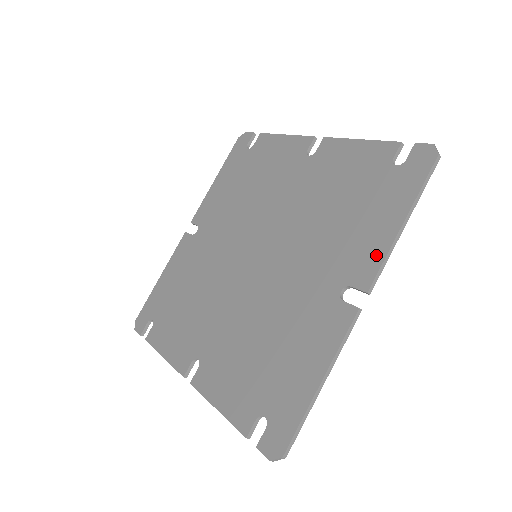
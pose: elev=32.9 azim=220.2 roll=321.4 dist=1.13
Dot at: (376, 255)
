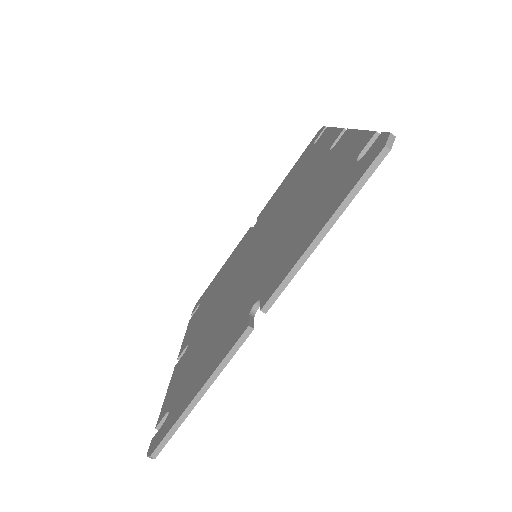
Dot at: (287, 268)
